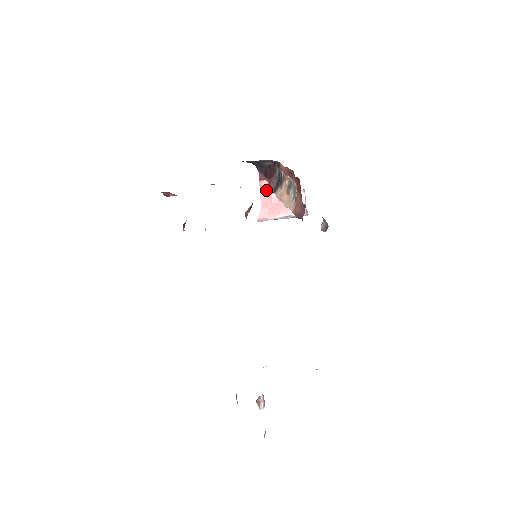
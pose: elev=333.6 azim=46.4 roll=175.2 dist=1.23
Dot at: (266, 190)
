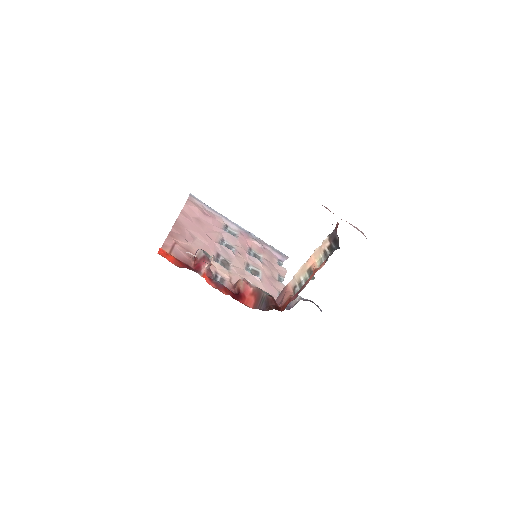
Dot at: occluded
